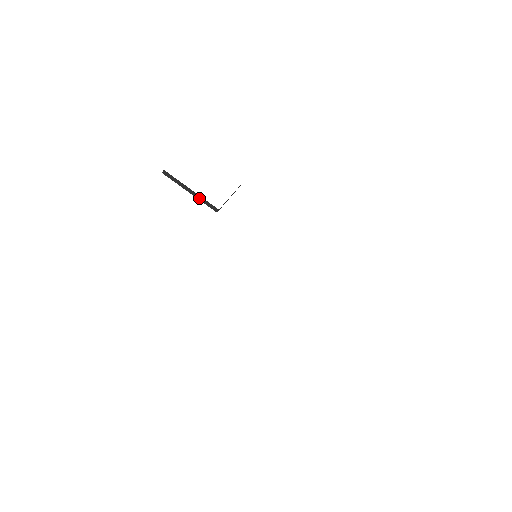
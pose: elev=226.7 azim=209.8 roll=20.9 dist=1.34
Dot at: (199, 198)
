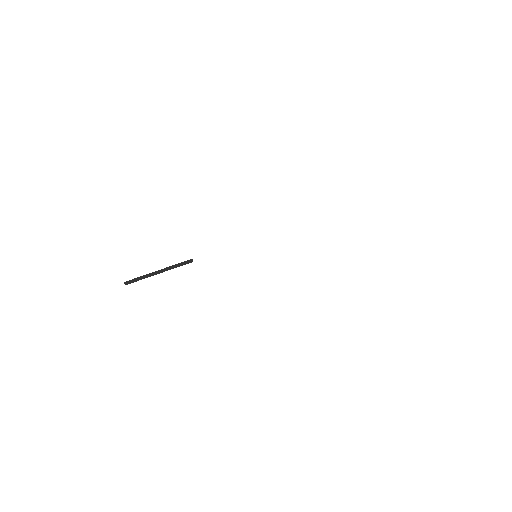
Dot at: (170, 268)
